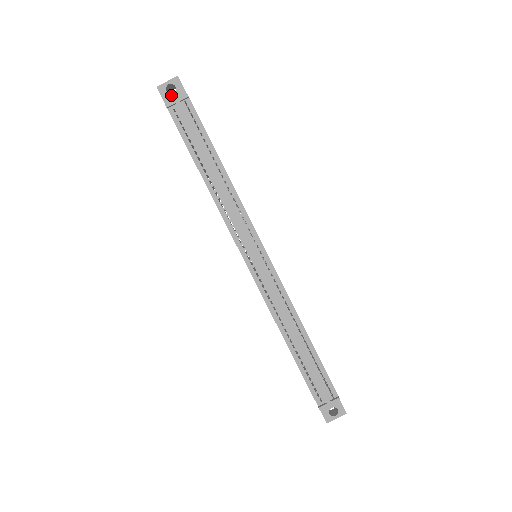
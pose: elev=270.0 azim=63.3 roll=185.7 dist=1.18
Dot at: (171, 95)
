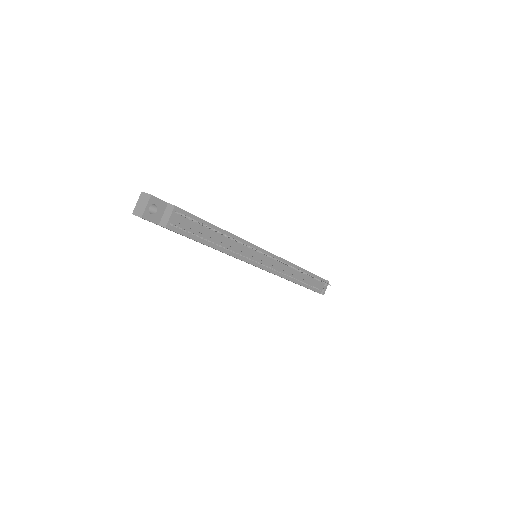
Dot at: (156, 214)
